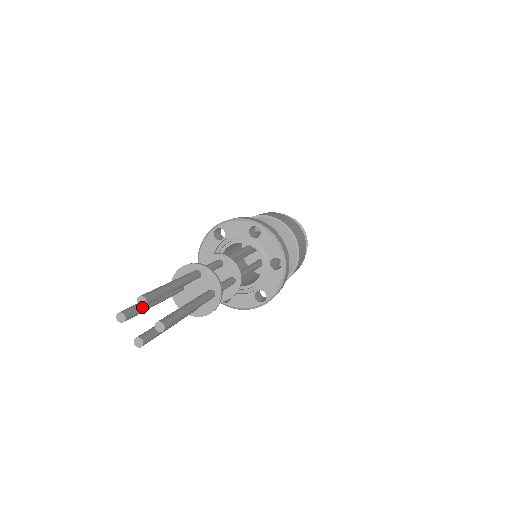
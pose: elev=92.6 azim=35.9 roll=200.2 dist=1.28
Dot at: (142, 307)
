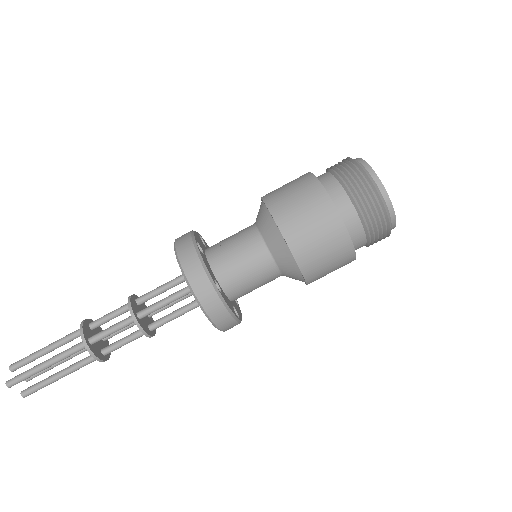
Dot at: (30, 362)
